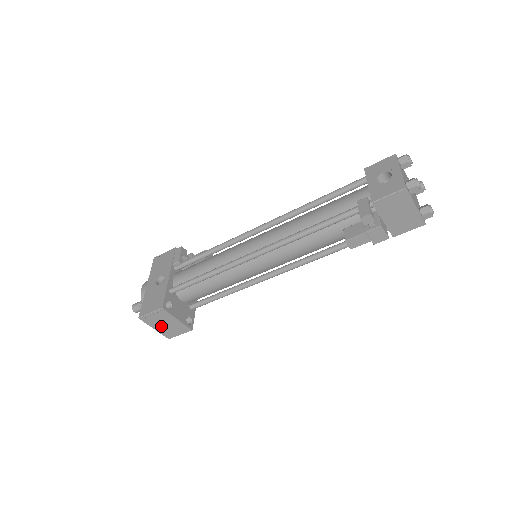
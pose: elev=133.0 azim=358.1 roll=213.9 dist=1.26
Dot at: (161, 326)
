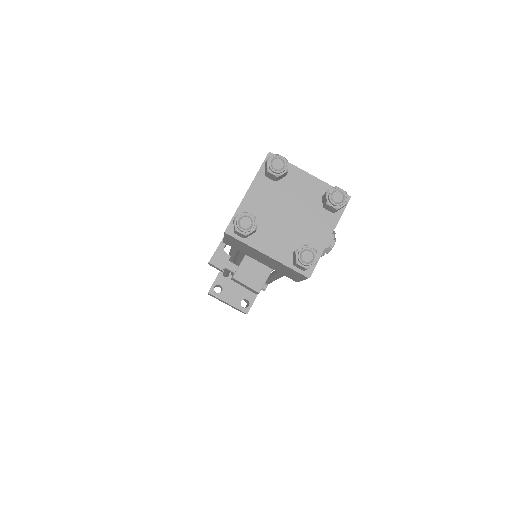
Dot at: (227, 304)
